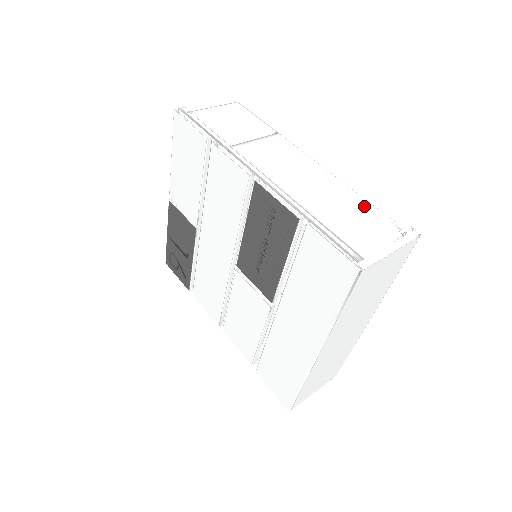
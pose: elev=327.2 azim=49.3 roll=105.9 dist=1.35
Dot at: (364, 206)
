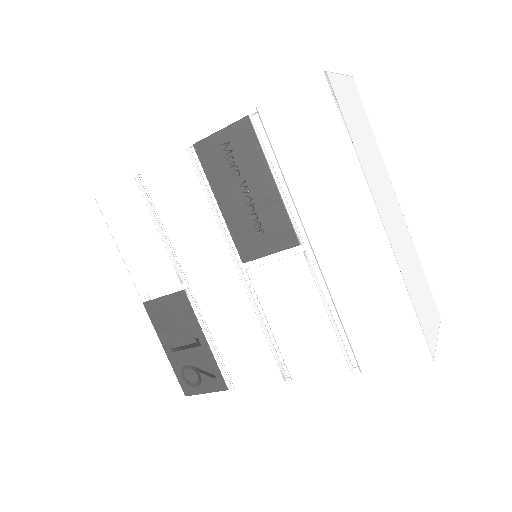
Dot at: occluded
